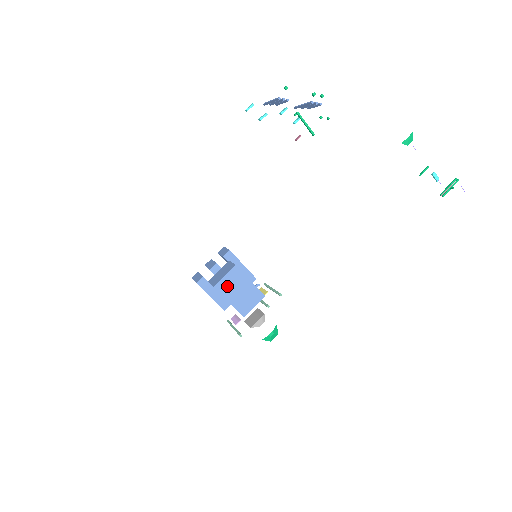
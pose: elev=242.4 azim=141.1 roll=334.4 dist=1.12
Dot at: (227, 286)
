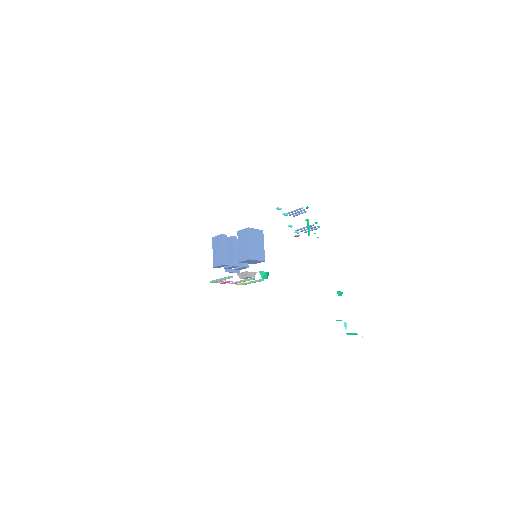
Dot at: (253, 235)
